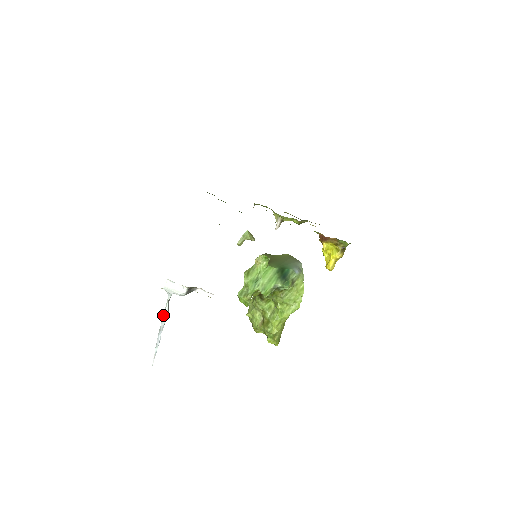
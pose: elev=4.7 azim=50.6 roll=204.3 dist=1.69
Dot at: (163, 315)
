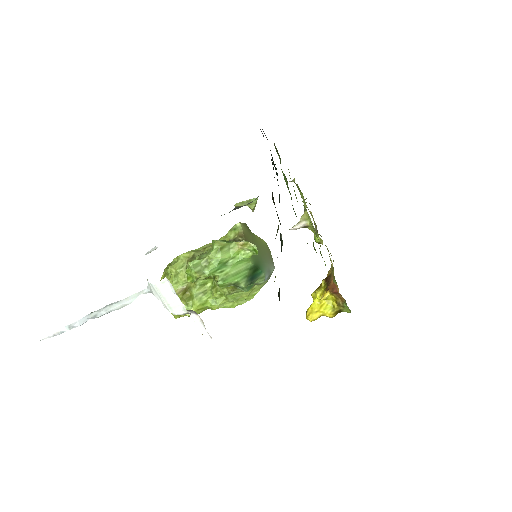
Dot at: (115, 303)
